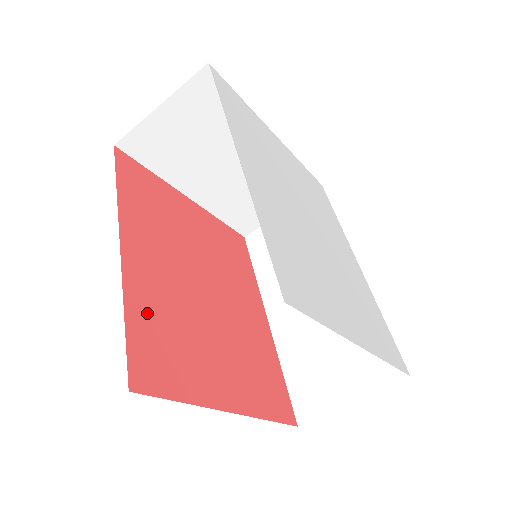
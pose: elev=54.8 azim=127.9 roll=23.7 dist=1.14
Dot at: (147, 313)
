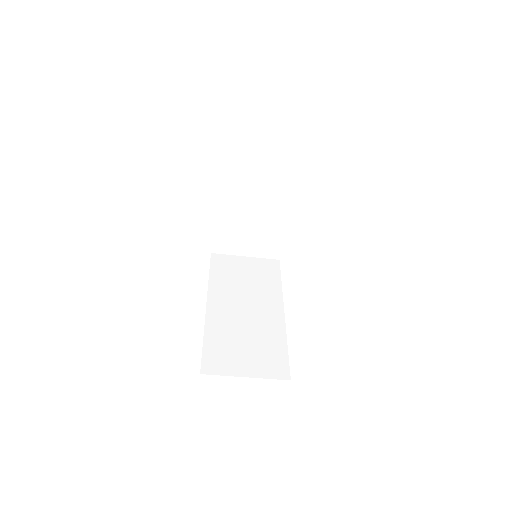
Dot at: occluded
